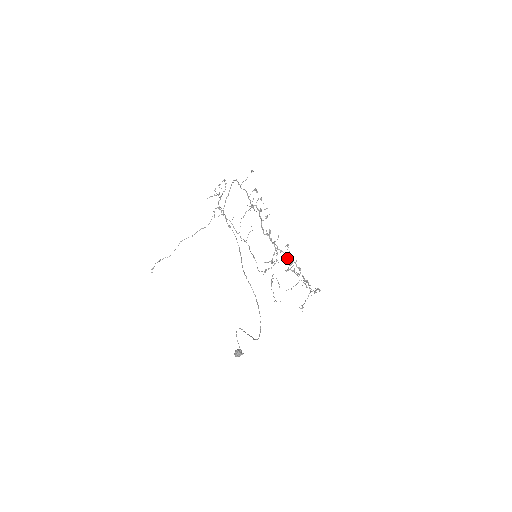
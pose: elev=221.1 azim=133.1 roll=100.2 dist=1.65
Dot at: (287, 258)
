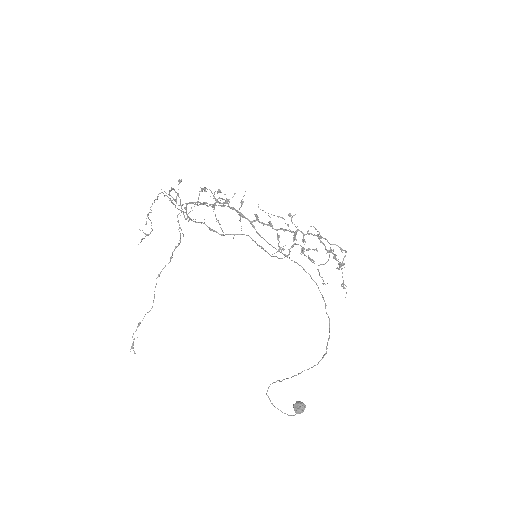
Dot at: (295, 234)
